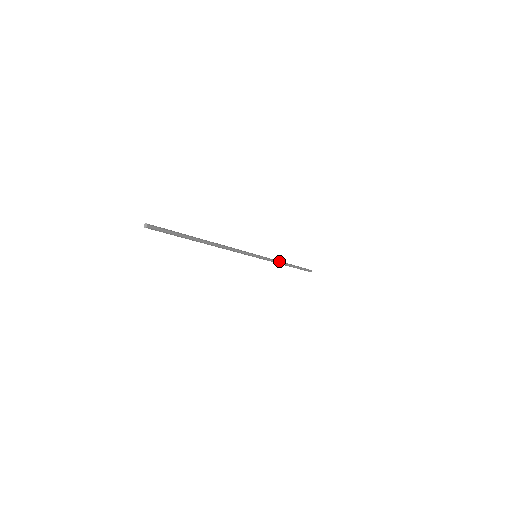
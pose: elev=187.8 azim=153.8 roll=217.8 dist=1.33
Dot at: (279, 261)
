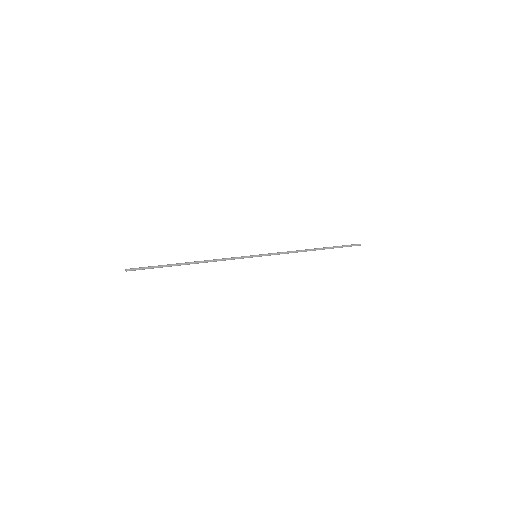
Dot at: (294, 251)
